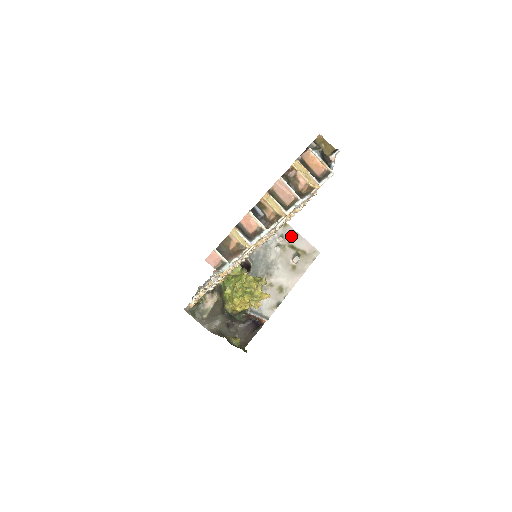
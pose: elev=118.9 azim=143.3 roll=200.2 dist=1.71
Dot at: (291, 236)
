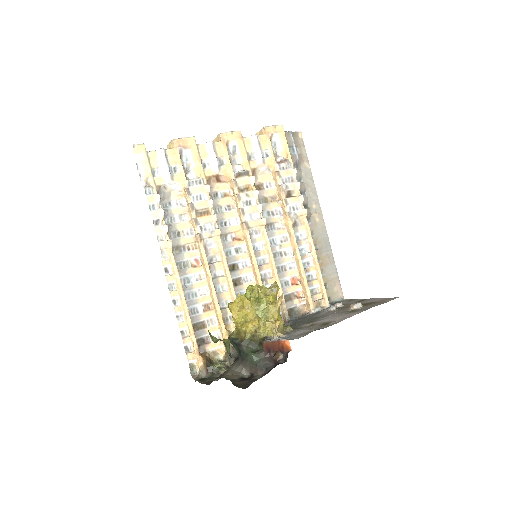
Dot at: (356, 302)
